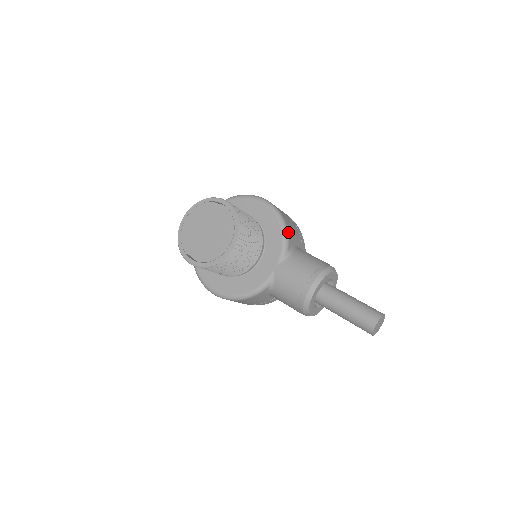
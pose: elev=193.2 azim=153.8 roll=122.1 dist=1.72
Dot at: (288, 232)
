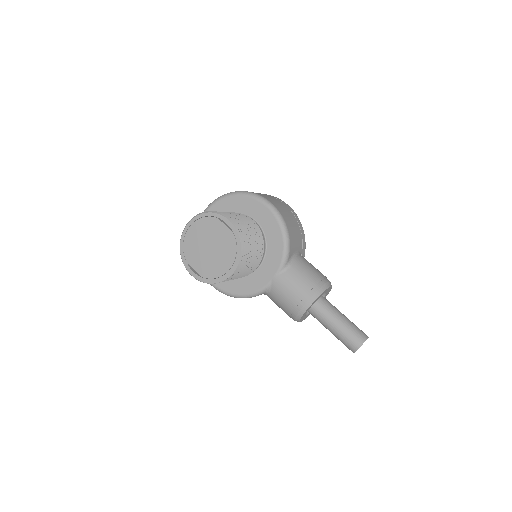
Dot at: (290, 244)
